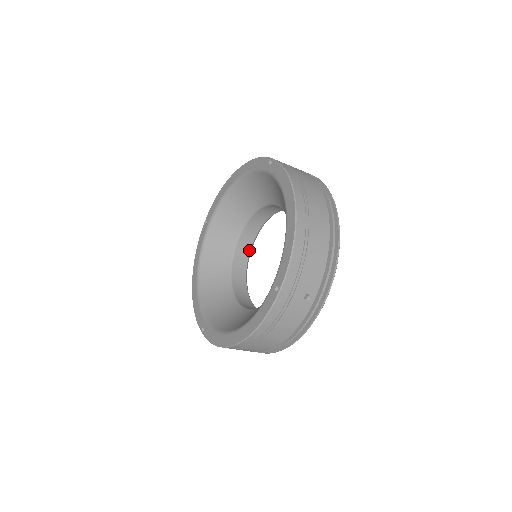
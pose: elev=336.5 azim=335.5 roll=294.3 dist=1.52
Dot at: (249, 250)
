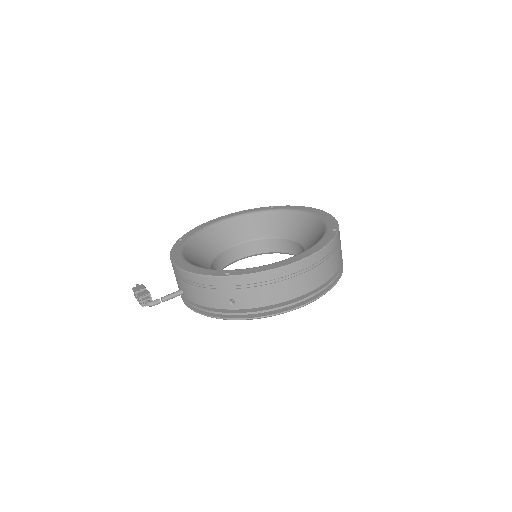
Dot at: occluded
